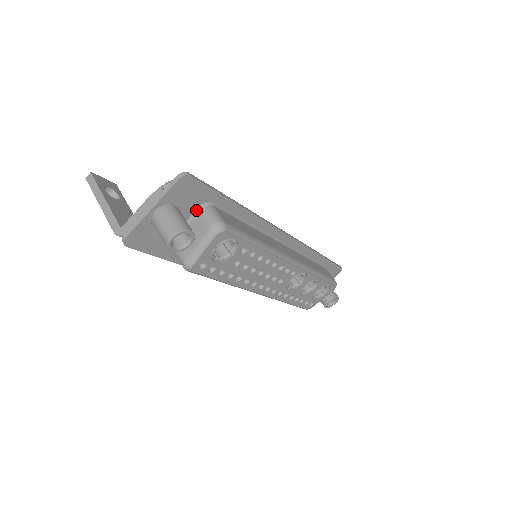
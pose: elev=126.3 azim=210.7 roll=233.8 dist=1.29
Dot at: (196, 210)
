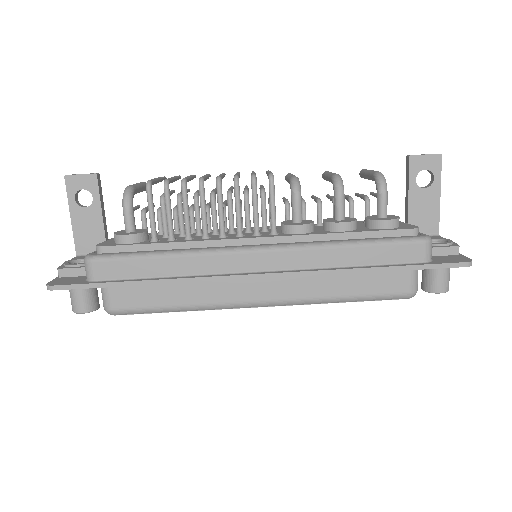
Dot at: occluded
